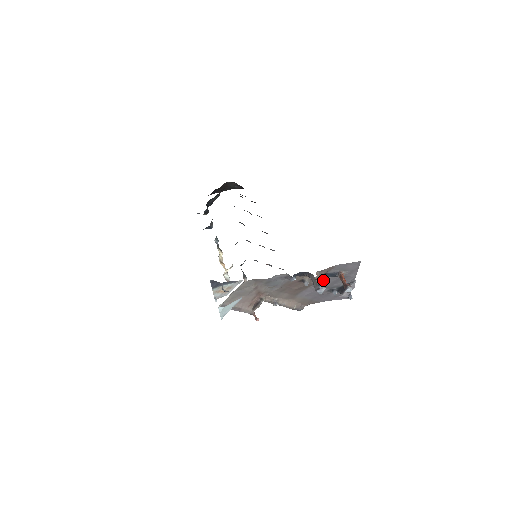
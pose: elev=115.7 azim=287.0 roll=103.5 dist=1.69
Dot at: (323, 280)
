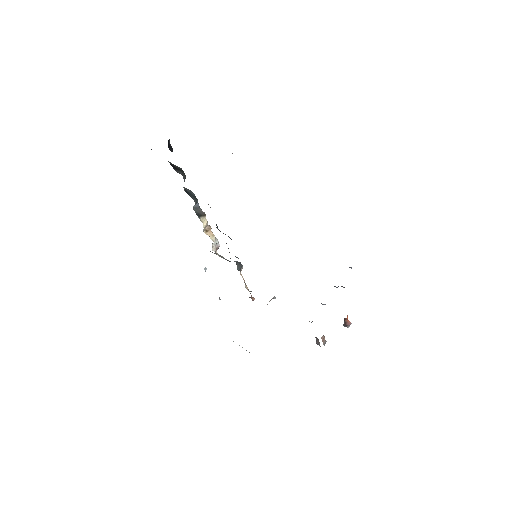
Dot at: occluded
